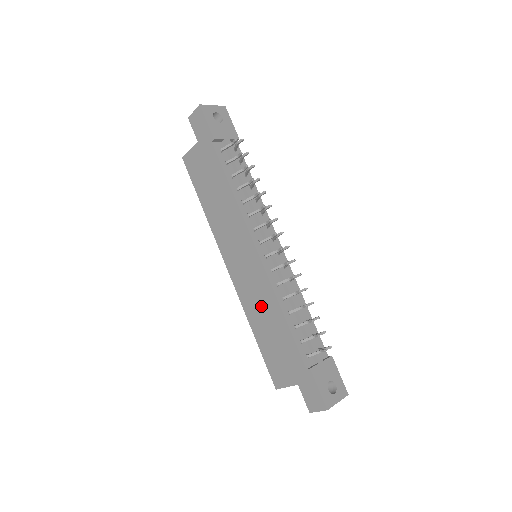
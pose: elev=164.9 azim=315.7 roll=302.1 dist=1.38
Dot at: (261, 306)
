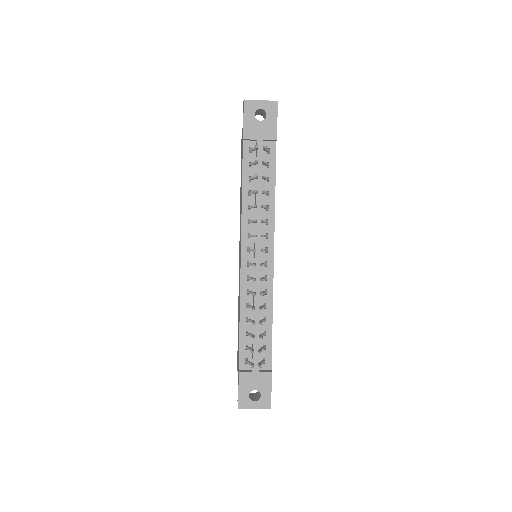
Dot at: occluded
